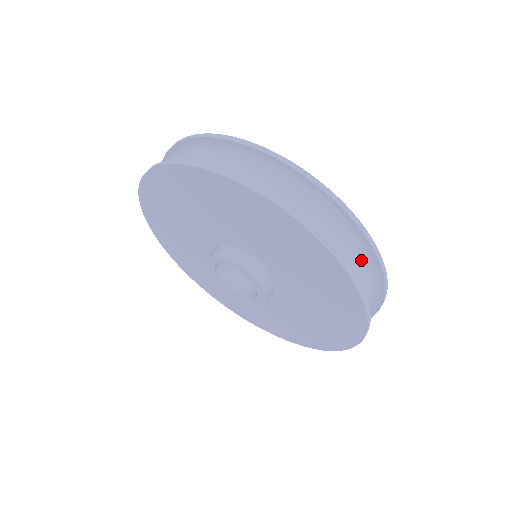
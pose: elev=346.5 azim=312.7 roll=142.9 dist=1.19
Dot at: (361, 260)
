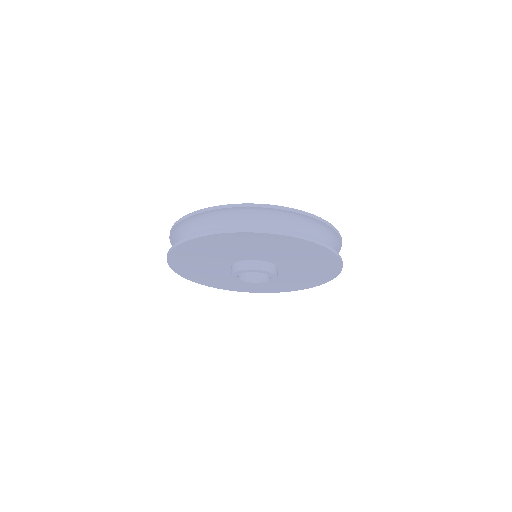
Dot at: (301, 222)
